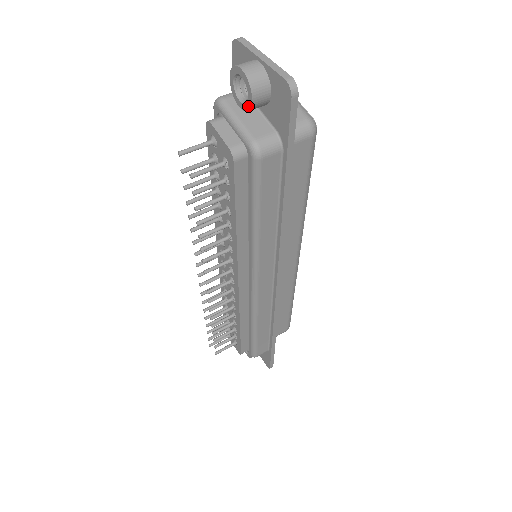
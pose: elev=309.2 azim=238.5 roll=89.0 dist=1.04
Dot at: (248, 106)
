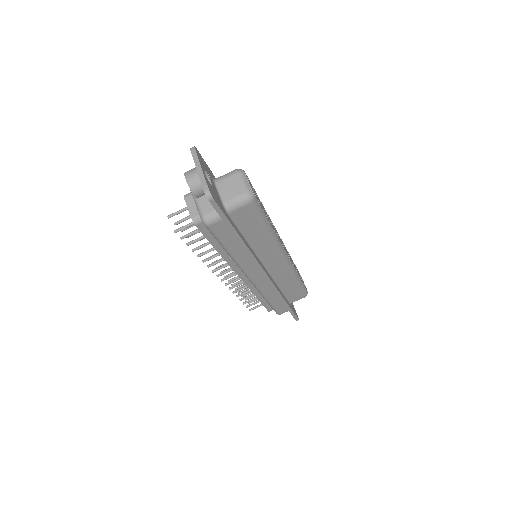
Dot at: (196, 196)
